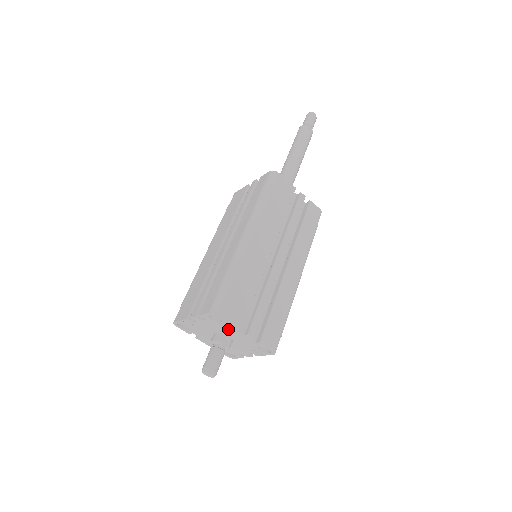
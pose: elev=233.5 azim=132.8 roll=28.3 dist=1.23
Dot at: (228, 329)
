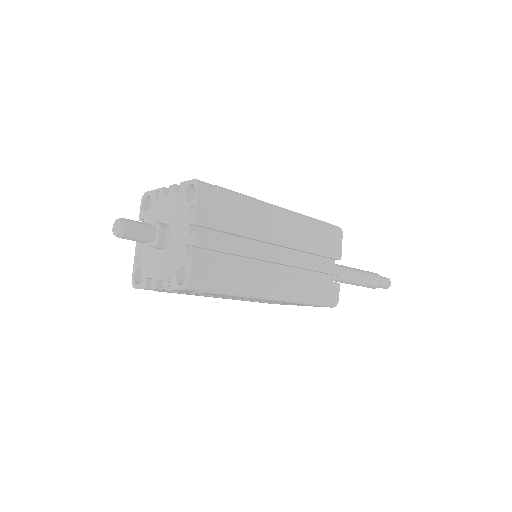
Dot at: (184, 218)
